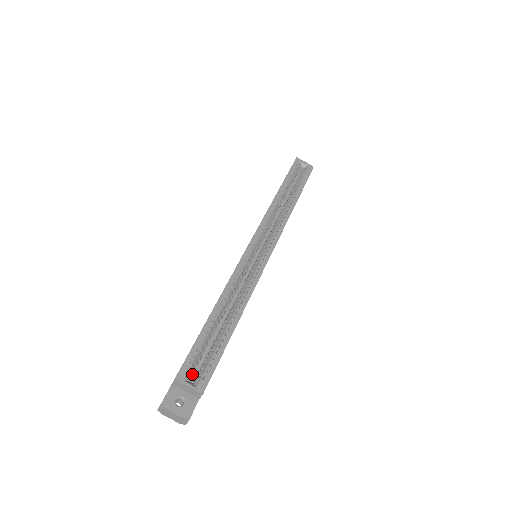
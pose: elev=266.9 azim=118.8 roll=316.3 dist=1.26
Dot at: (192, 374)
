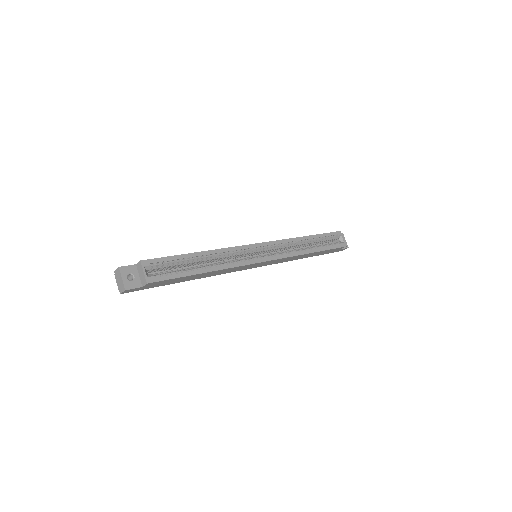
Dot at: (152, 273)
